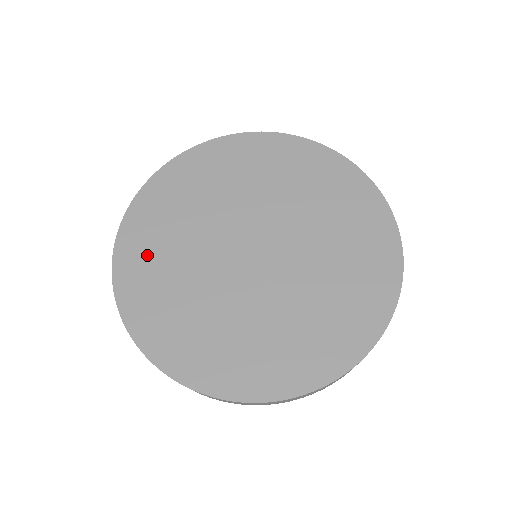
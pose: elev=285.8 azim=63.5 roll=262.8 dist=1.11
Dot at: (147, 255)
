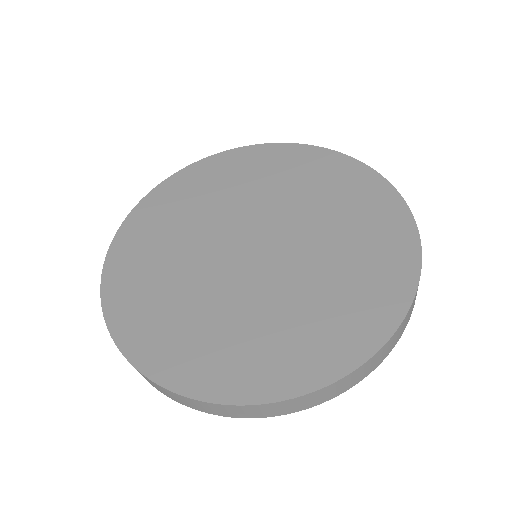
Dot at: (170, 337)
